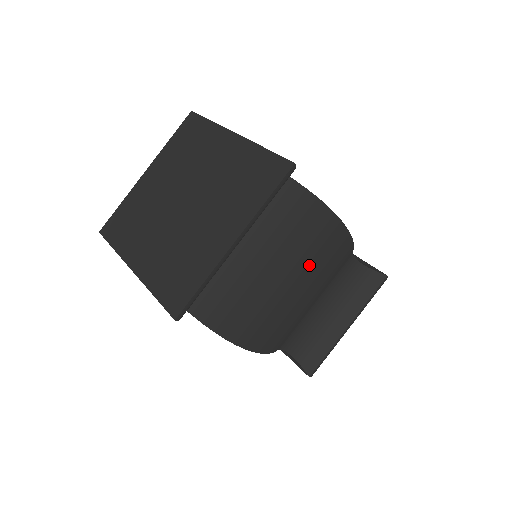
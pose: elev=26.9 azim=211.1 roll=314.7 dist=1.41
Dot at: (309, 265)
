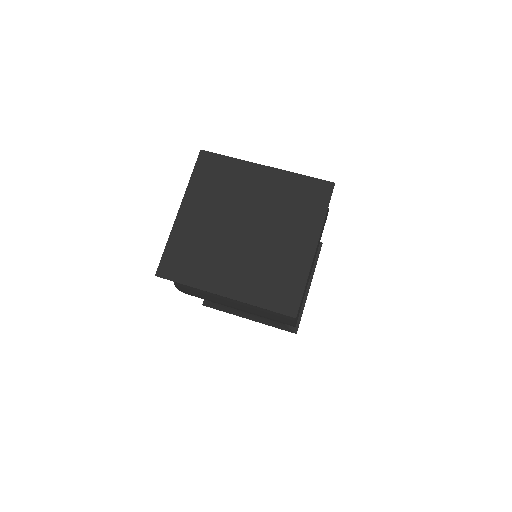
Dot at: (317, 250)
